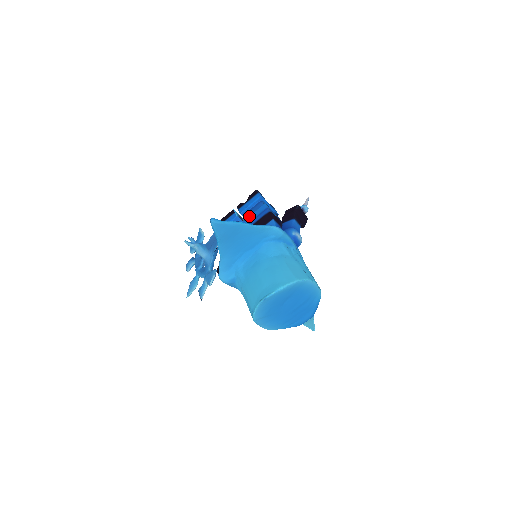
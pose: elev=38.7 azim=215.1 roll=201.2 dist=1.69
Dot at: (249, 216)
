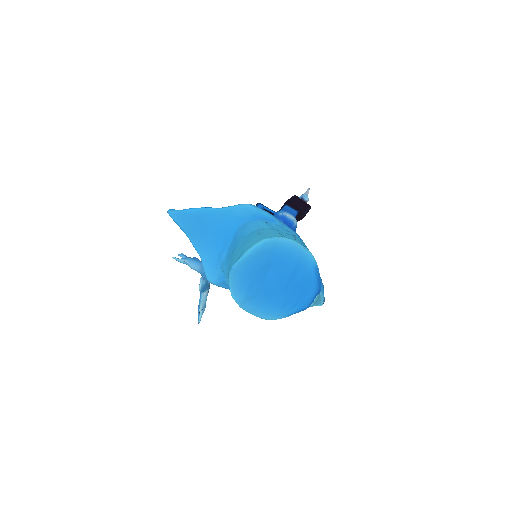
Dot at: occluded
